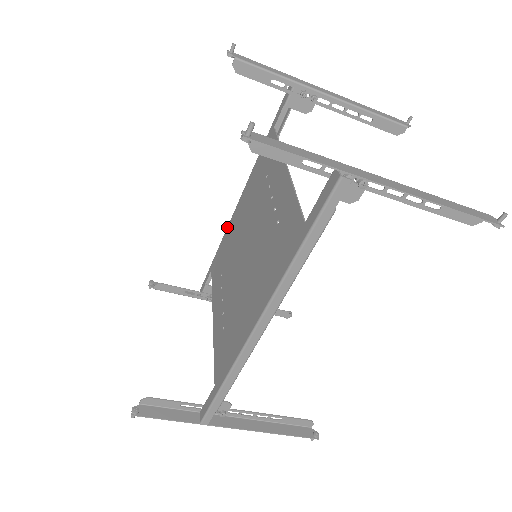
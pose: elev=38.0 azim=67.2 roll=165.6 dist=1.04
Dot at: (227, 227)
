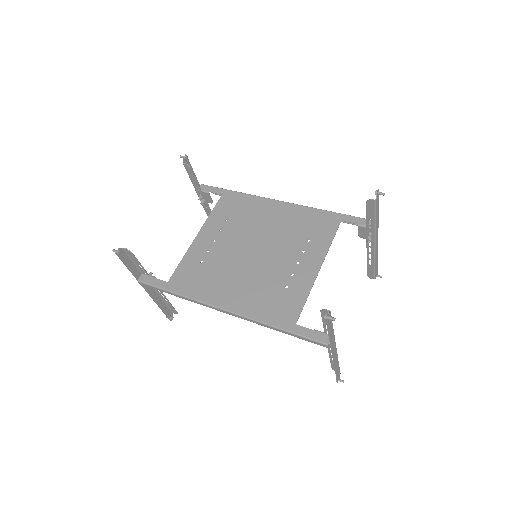
Dot at: (259, 197)
